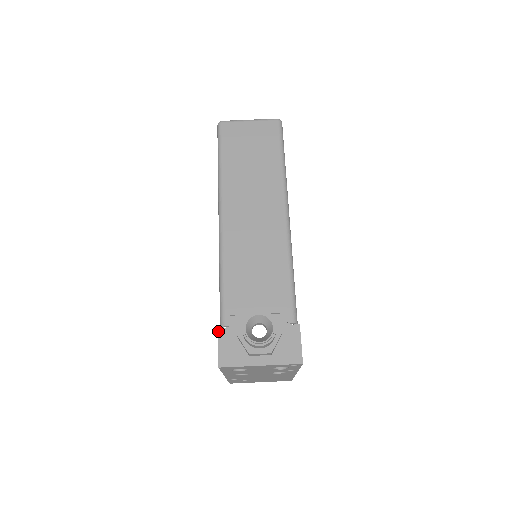
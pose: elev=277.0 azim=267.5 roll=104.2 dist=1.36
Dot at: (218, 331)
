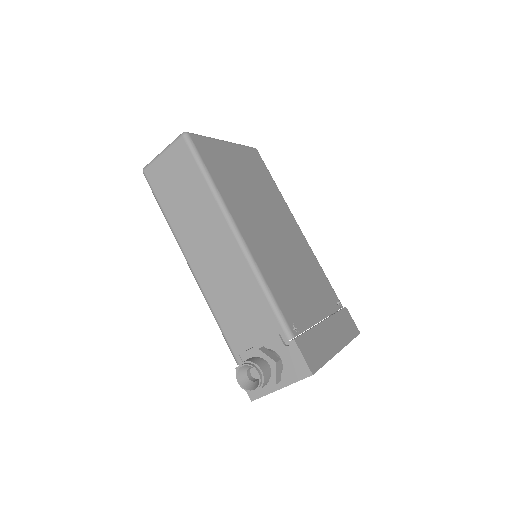
Dot at: (236, 371)
